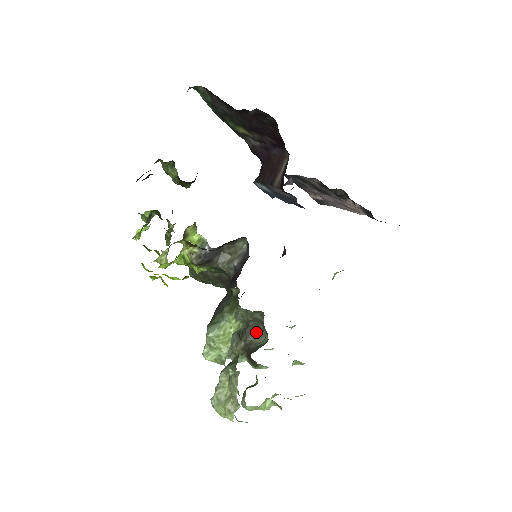
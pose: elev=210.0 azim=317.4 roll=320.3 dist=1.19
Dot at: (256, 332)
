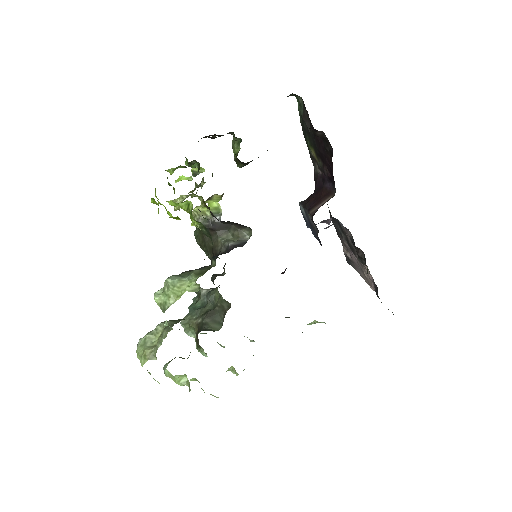
Dot at: (216, 318)
